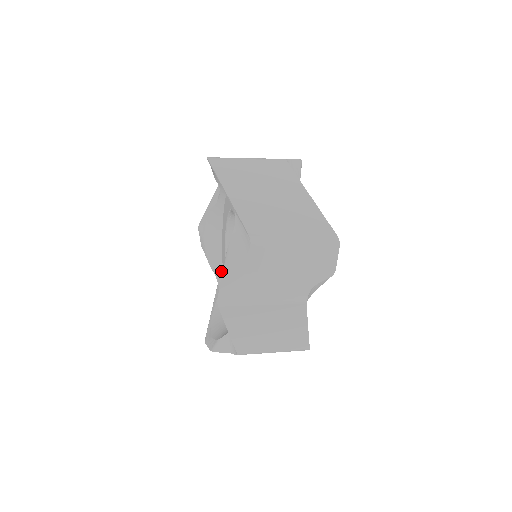
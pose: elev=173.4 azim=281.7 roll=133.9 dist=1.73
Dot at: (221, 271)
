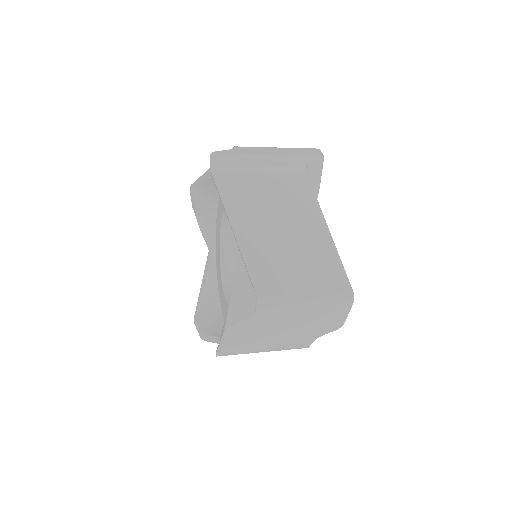
Dot at: (214, 242)
